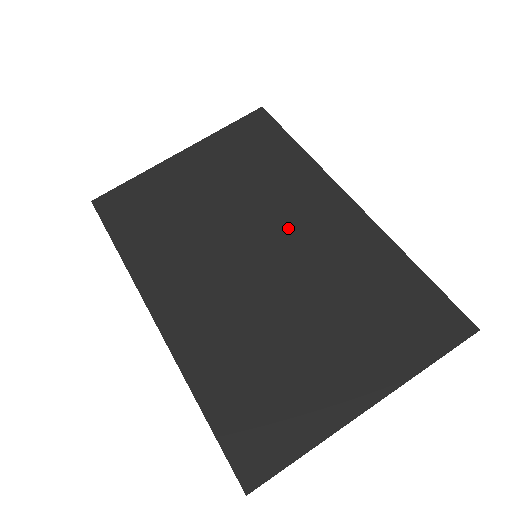
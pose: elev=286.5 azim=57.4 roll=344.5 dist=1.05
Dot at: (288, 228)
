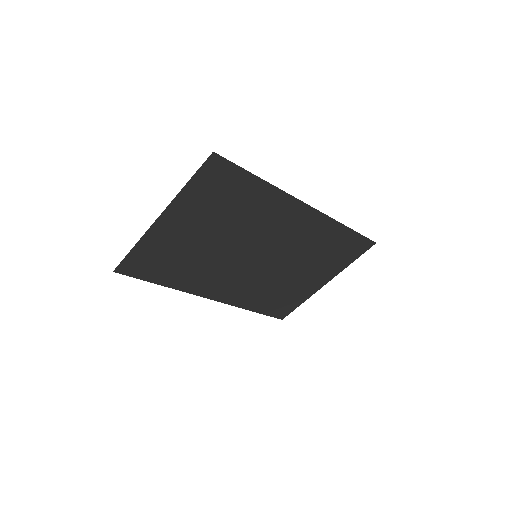
Dot at: (271, 237)
